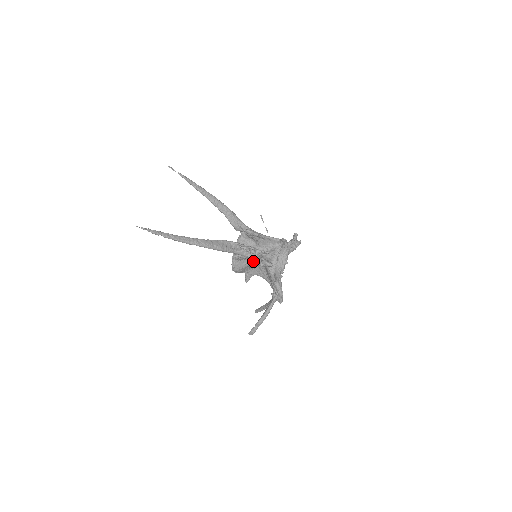
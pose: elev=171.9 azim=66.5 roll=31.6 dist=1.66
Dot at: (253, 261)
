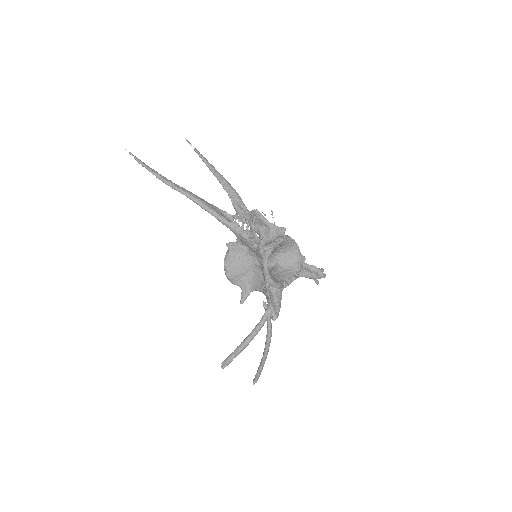
Dot at: (249, 257)
